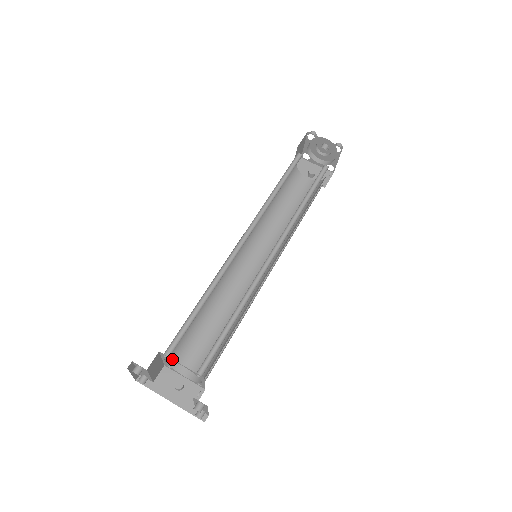
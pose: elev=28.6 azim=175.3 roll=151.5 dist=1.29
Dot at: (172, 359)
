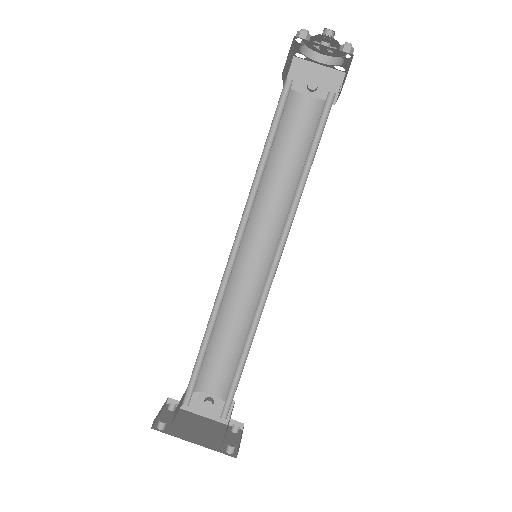
Dot at: occluded
